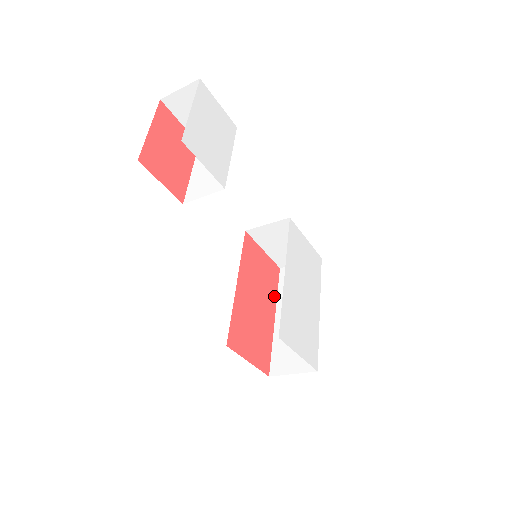
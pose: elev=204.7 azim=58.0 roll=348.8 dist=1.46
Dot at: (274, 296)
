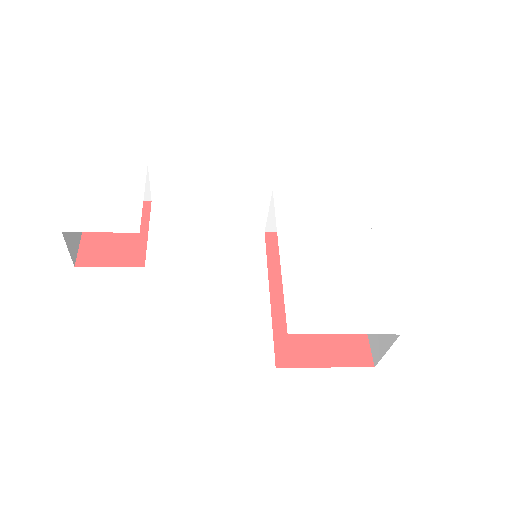
Dot at: occluded
